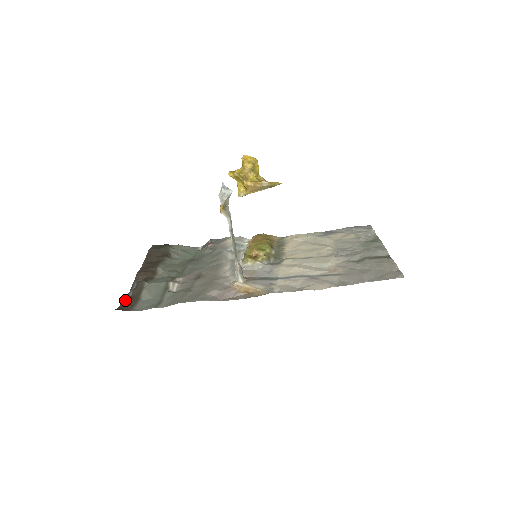
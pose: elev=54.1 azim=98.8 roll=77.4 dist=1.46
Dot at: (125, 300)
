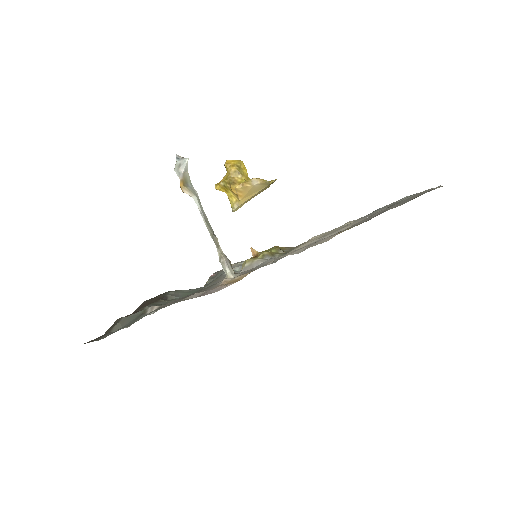
Dot at: occluded
